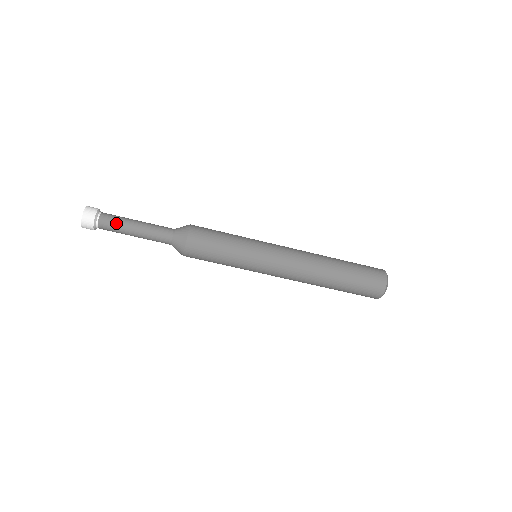
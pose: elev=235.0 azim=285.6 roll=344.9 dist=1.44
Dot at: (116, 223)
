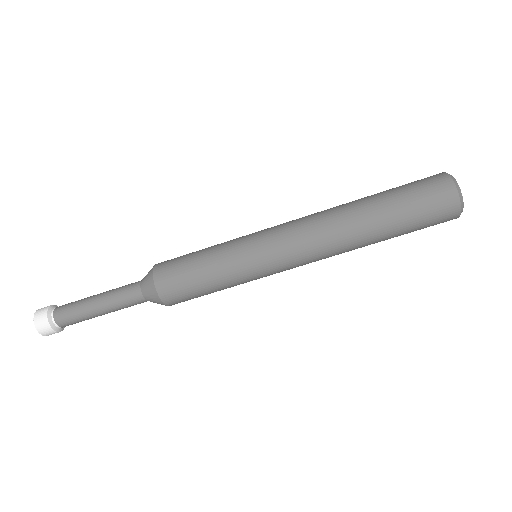
Dot at: (73, 310)
